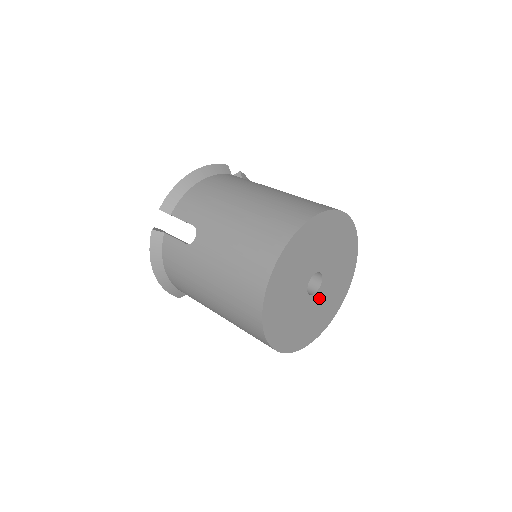
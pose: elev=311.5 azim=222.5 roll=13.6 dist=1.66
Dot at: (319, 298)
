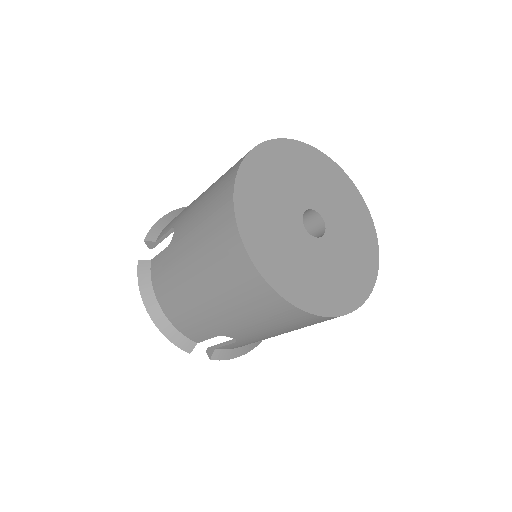
Dot at: (331, 248)
